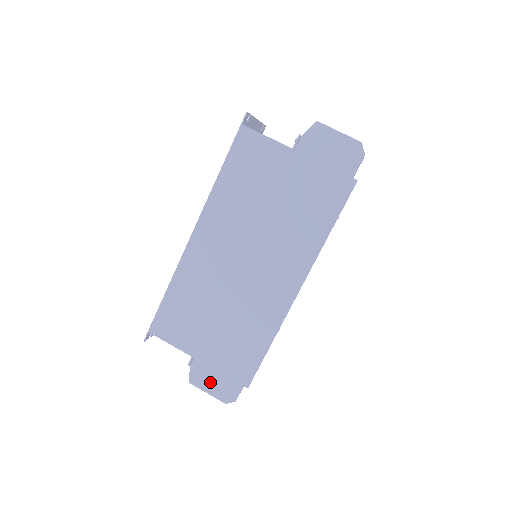
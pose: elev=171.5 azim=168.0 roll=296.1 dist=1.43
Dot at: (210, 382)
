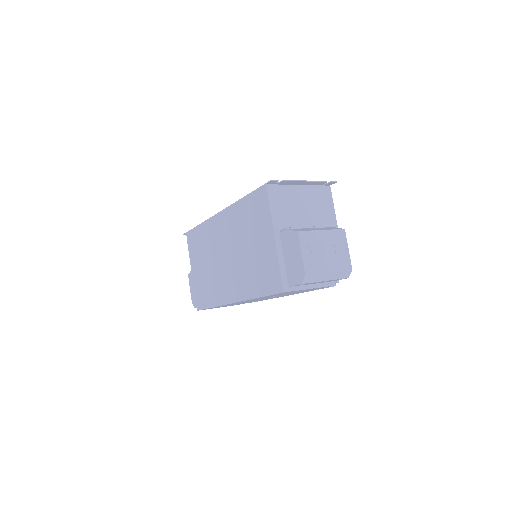
Dot at: (193, 287)
